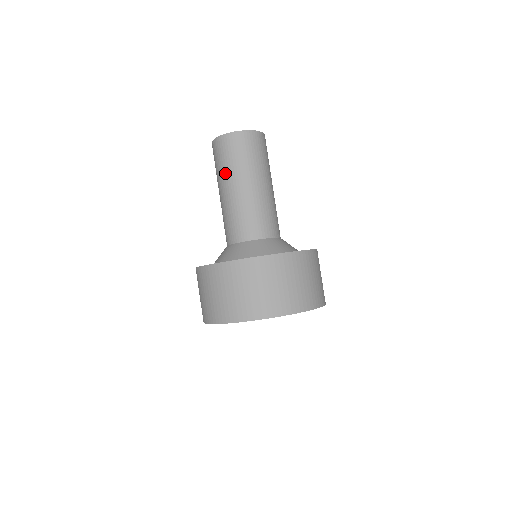
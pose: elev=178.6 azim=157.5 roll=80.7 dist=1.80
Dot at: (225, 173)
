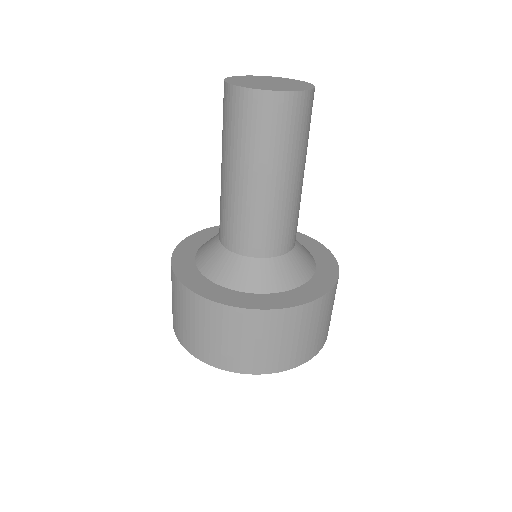
Dot at: (276, 157)
